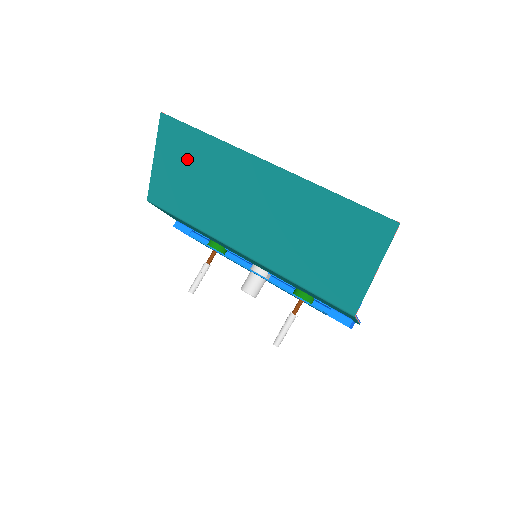
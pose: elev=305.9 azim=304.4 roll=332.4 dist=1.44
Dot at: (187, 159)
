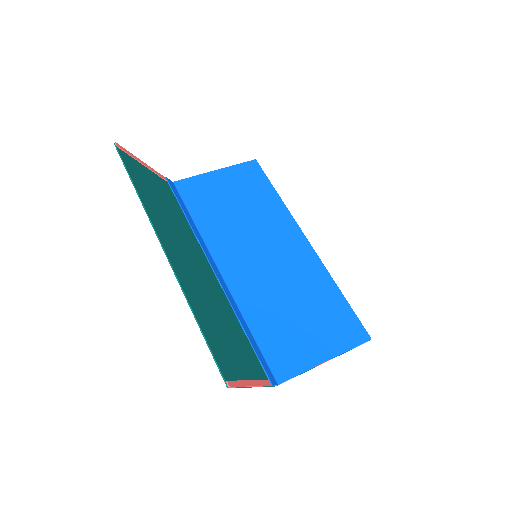
Dot at: (149, 188)
